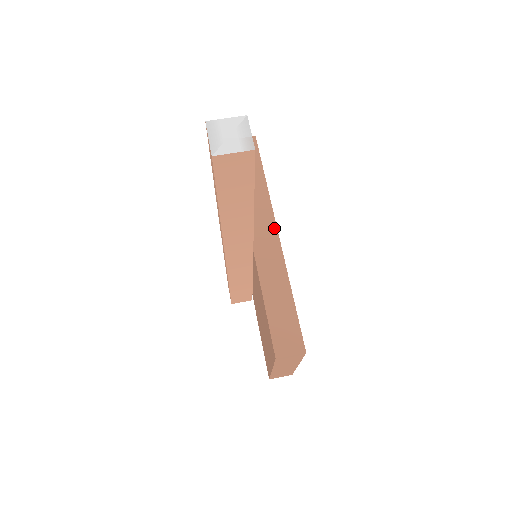
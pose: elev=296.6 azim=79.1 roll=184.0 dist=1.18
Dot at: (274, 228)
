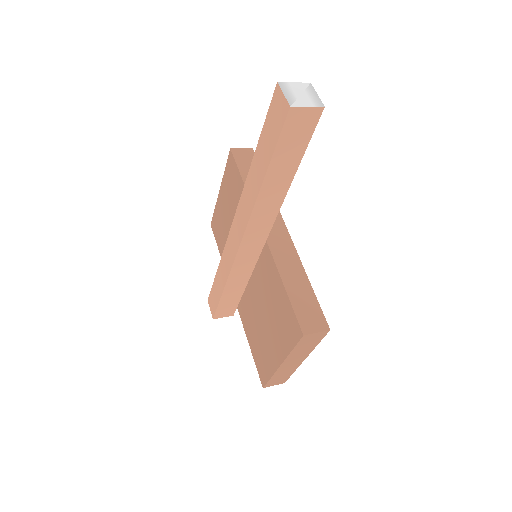
Dot at: (282, 223)
